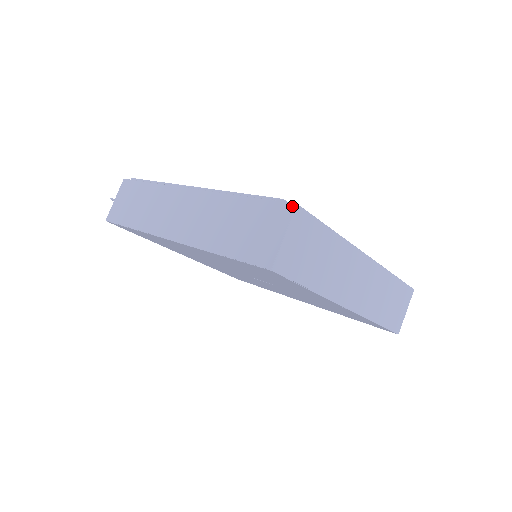
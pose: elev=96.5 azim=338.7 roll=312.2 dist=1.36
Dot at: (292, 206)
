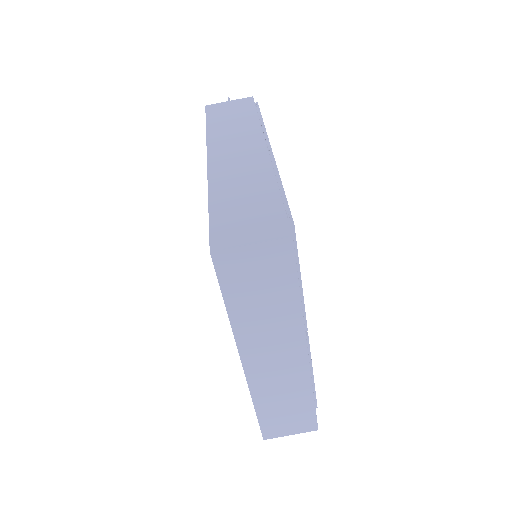
Dot at: (288, 233)
